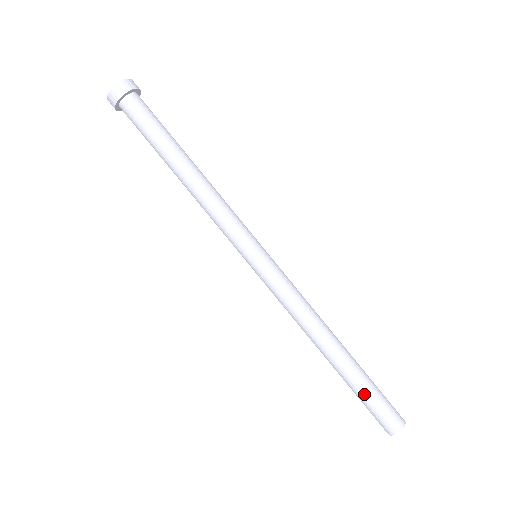
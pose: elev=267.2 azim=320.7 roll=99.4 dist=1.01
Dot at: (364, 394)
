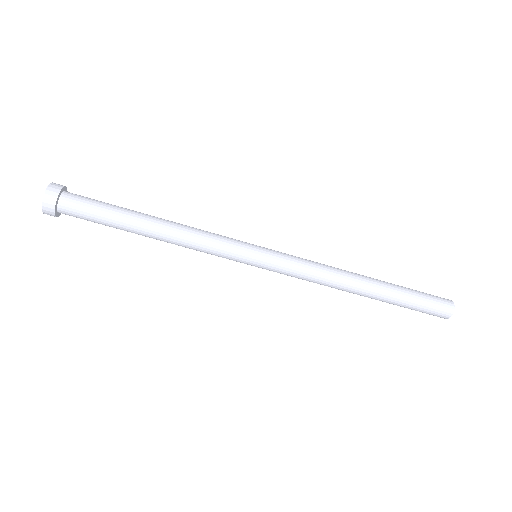
Dot at: (410, 302)
